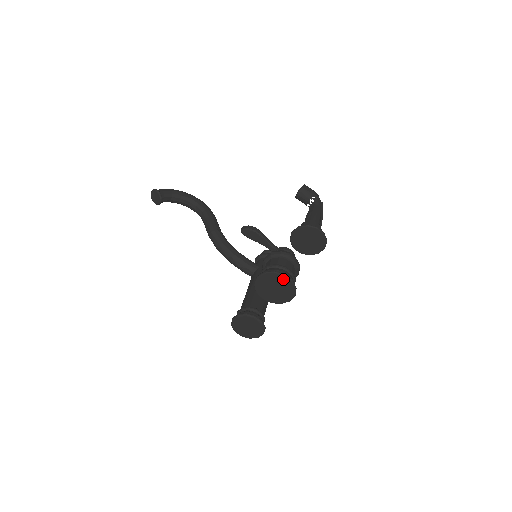
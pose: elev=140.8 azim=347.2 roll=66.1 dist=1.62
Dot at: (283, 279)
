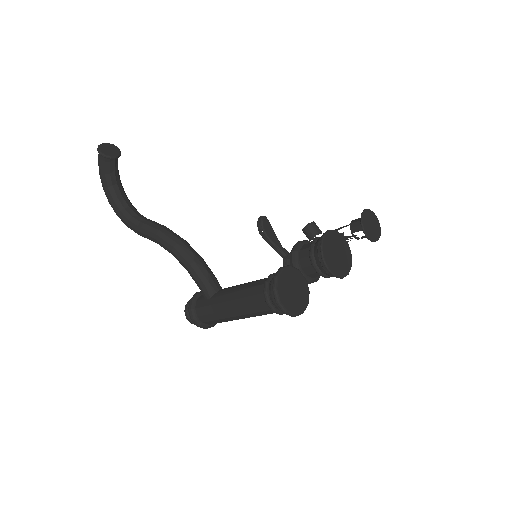
Dot at: (347, 248)
